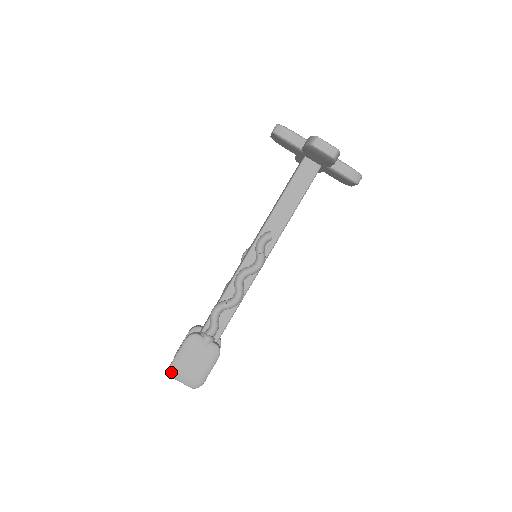
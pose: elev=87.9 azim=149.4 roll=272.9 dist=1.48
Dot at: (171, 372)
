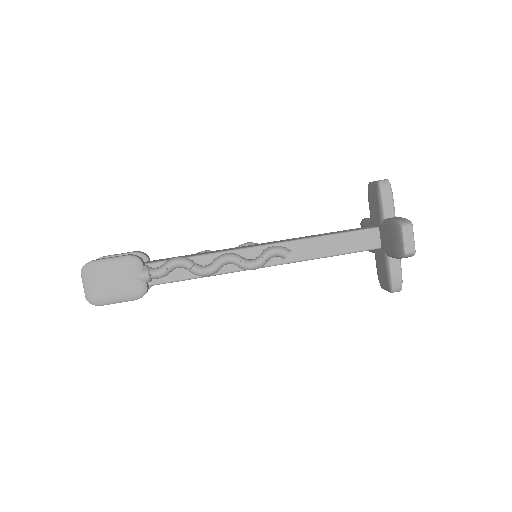
Dot at: (85, 267)
